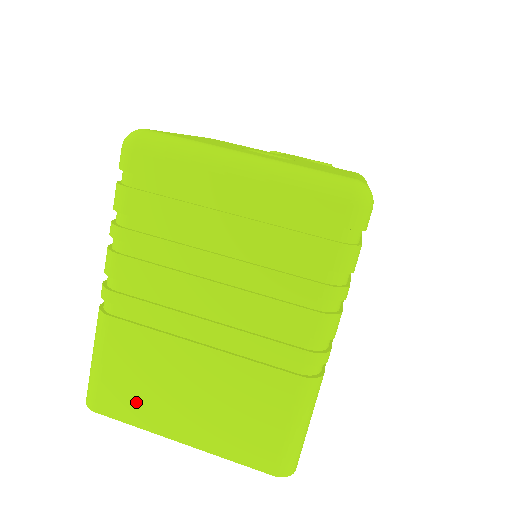
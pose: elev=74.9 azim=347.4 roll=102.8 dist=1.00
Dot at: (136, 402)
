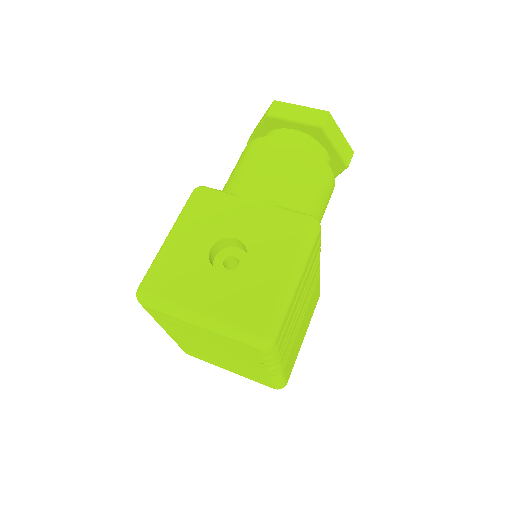
Dot at: (203, 358)
